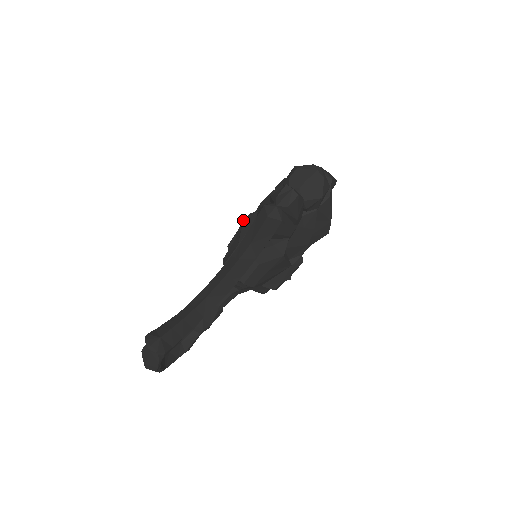
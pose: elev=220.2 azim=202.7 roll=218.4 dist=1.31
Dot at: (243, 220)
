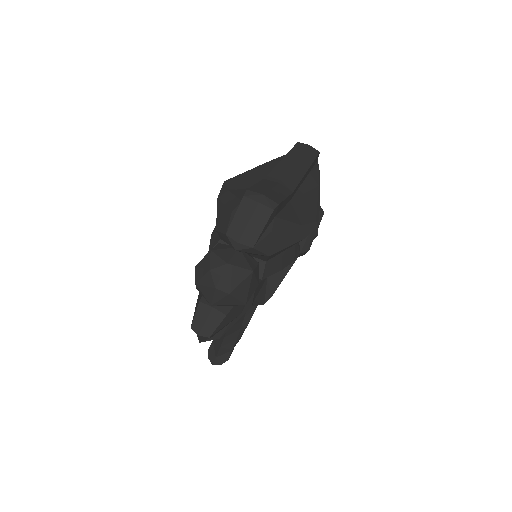
Dot at: occluded
